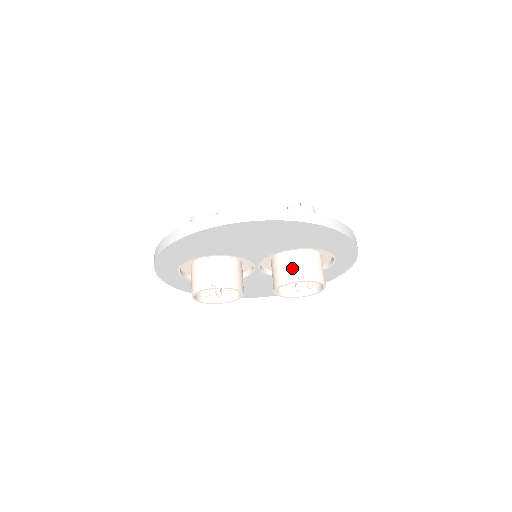
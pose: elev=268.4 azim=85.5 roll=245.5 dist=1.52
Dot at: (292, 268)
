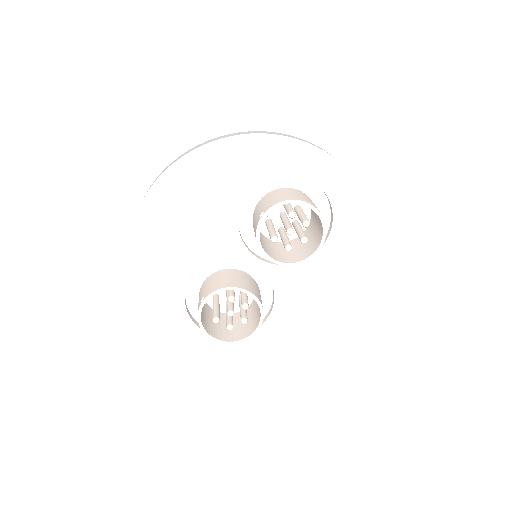
Dot at: (256, 218)
